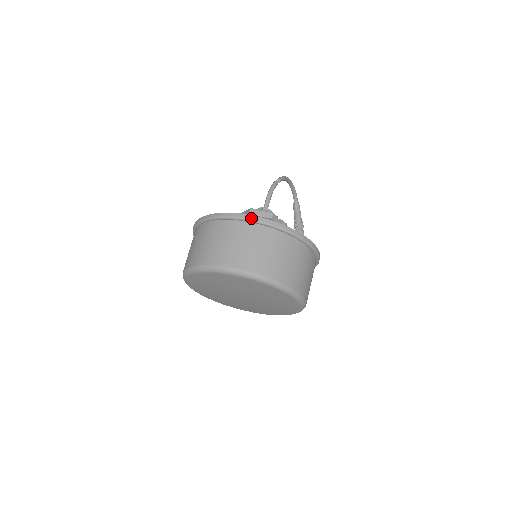
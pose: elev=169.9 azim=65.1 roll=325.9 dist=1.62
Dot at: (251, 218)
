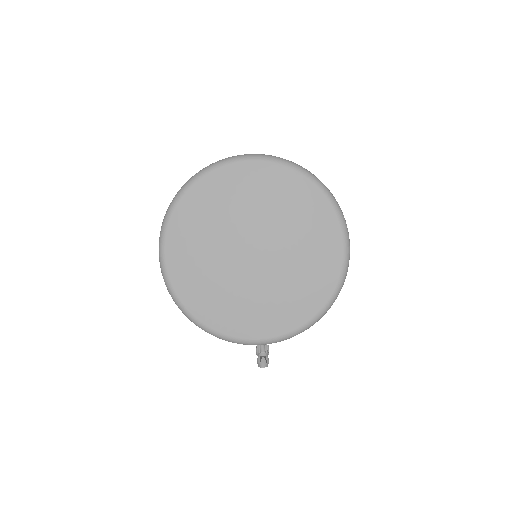
Dot at: occluded
